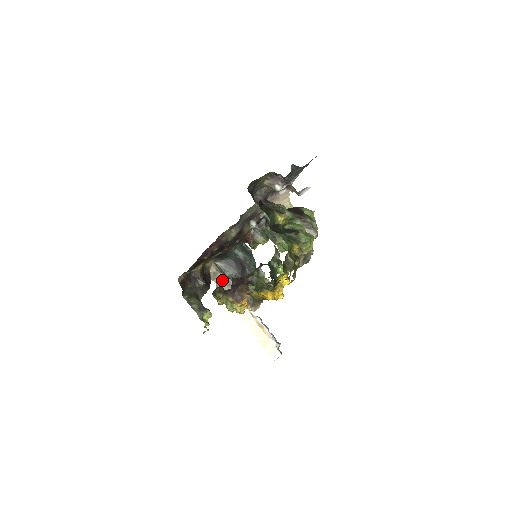
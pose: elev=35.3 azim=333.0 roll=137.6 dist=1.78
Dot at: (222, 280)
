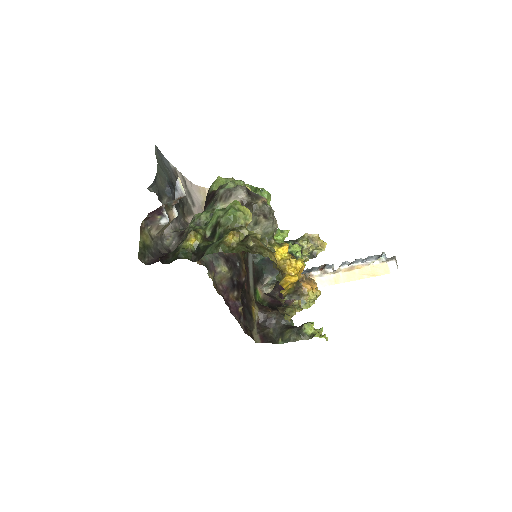
Dot at: occluded
